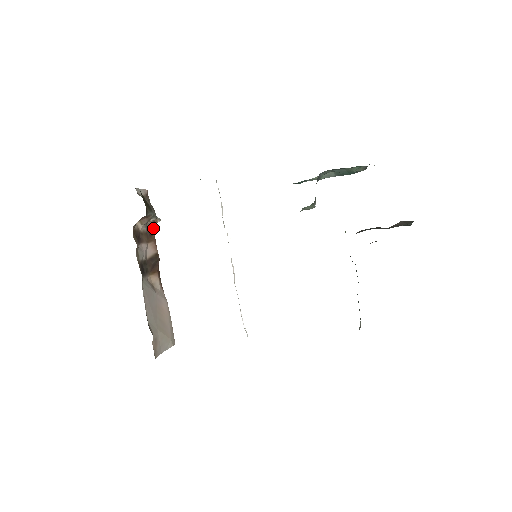
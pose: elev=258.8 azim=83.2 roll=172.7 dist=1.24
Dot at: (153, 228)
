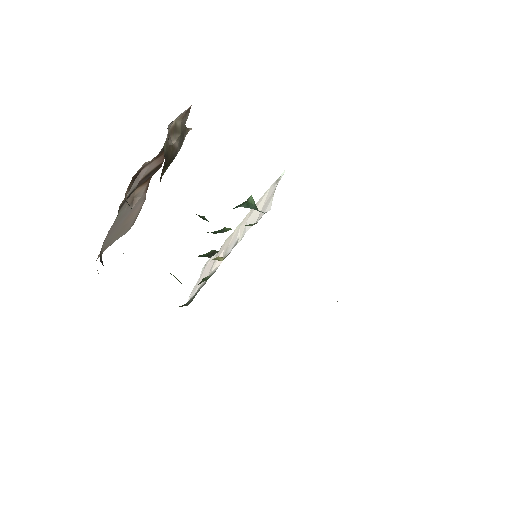
Dot at: occluded
